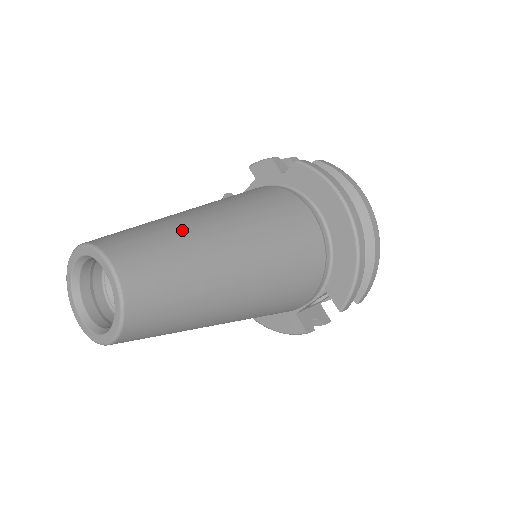
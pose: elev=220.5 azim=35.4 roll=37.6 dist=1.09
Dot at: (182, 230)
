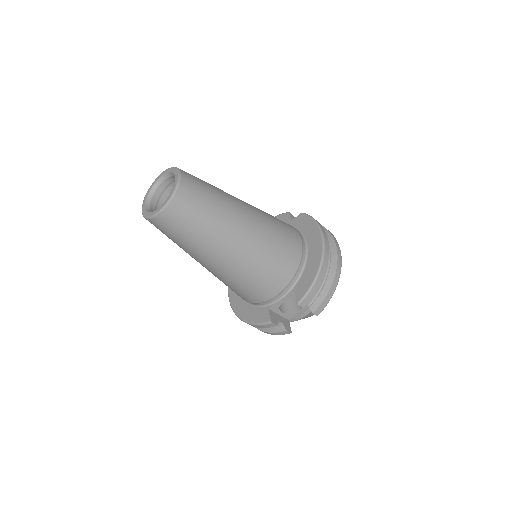
Dot at: (221, 190)
